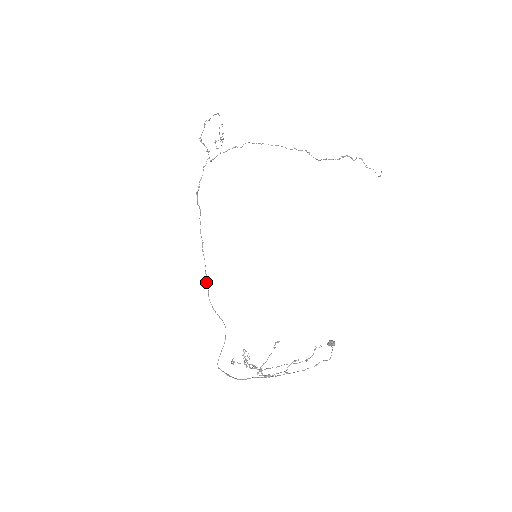
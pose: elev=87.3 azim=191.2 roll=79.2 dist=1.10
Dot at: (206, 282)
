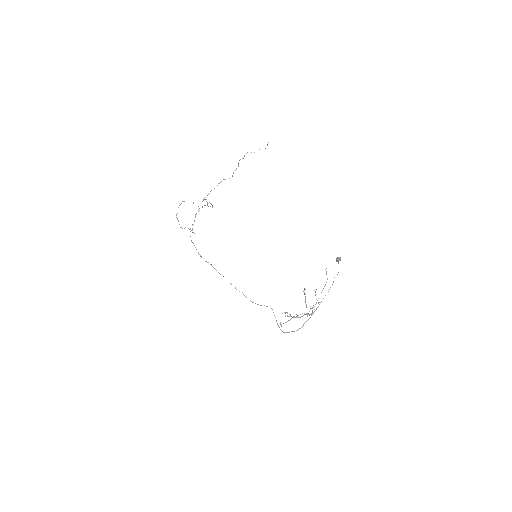
Dot at: occluded
